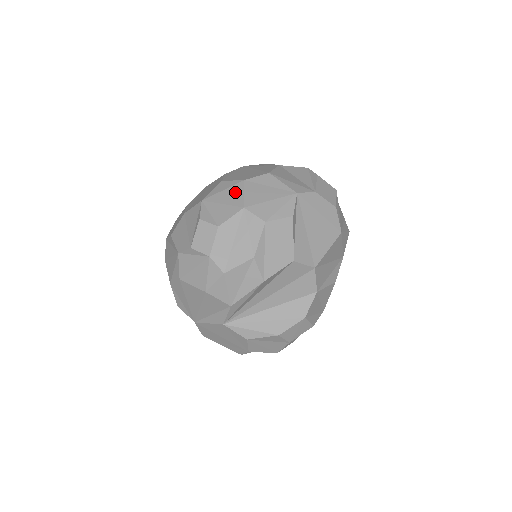
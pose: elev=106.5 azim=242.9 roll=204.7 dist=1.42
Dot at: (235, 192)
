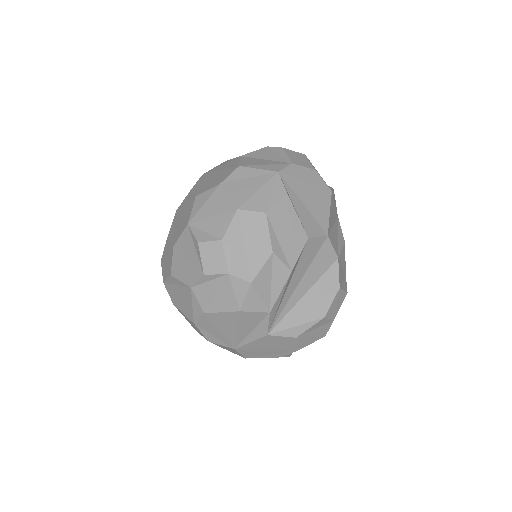
Dot at: (218, 199)
